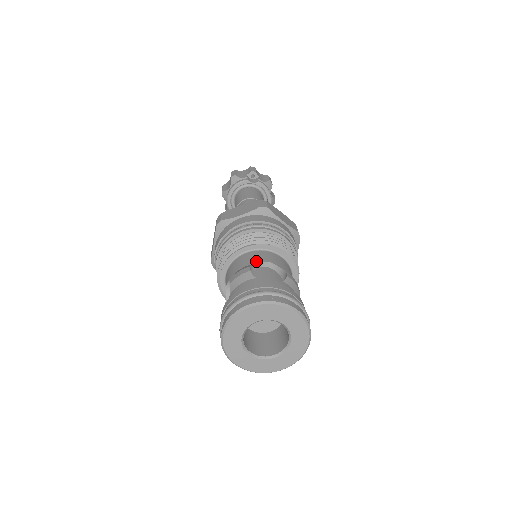
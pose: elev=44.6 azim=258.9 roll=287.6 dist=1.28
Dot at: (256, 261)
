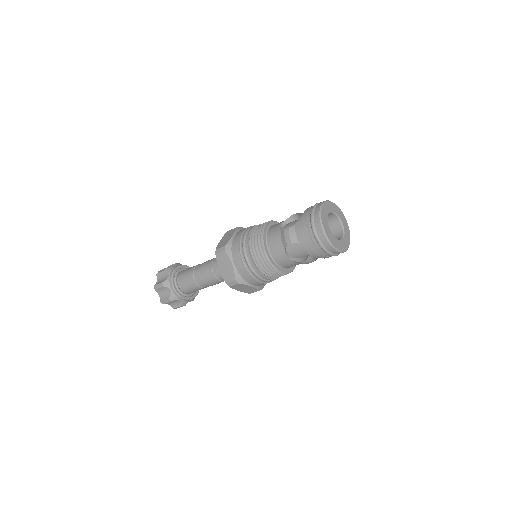
Dot at: occluded
